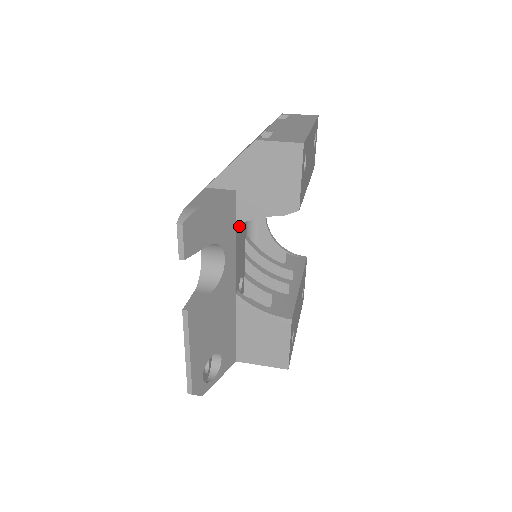
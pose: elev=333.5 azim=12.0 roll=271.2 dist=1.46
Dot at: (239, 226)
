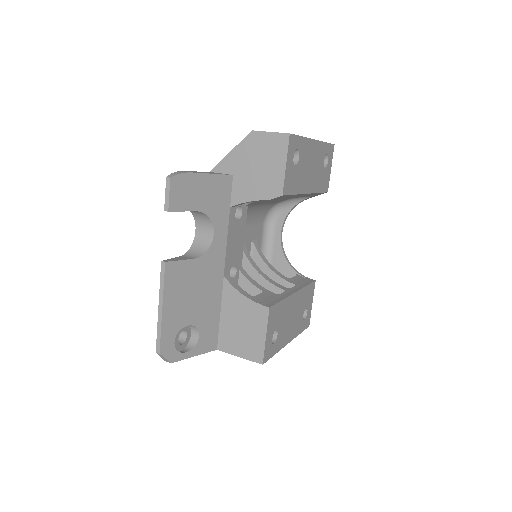
Dot at: (238, 217)
